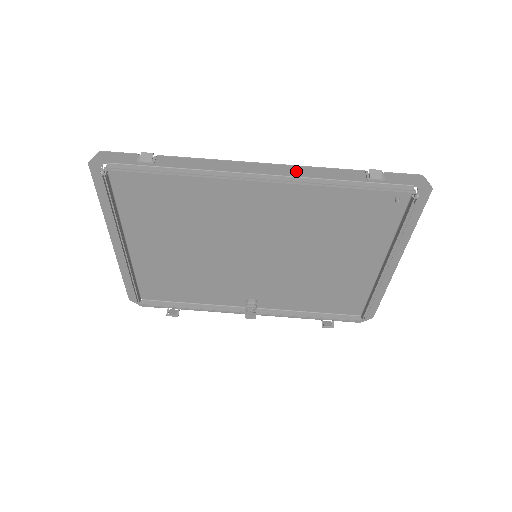
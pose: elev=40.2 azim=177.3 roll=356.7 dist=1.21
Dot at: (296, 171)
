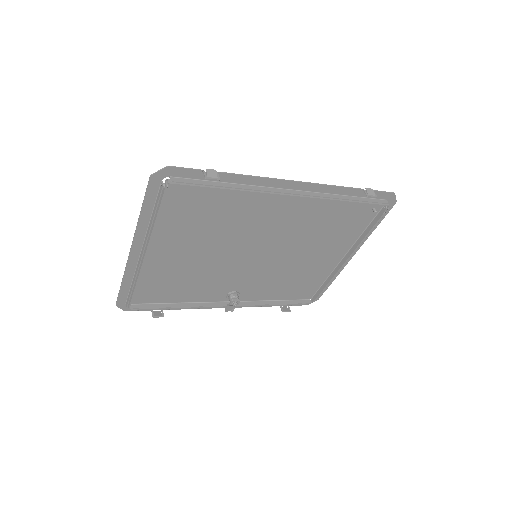
Dot at: (318, 188)
